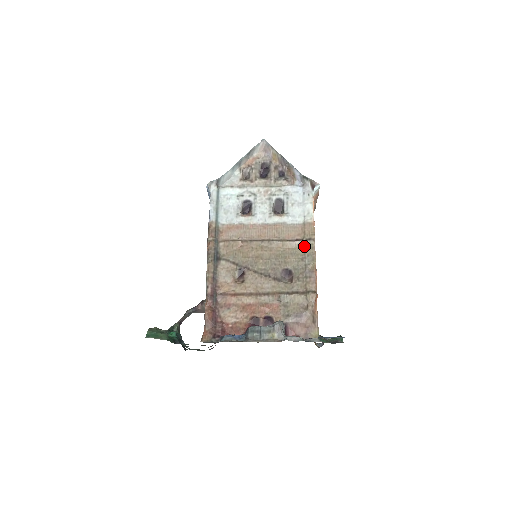
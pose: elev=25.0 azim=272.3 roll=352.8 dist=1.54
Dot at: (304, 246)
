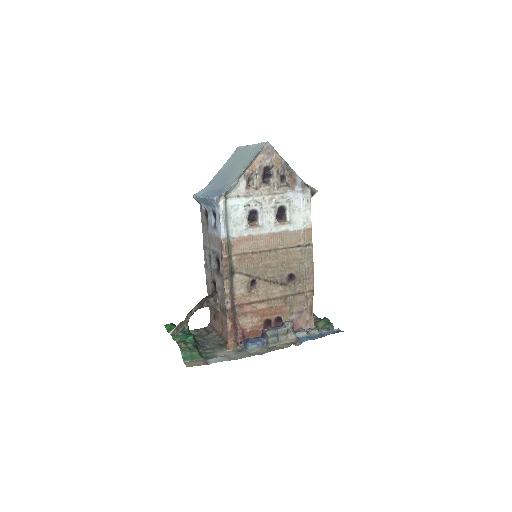
Dot at: (304, 251)
